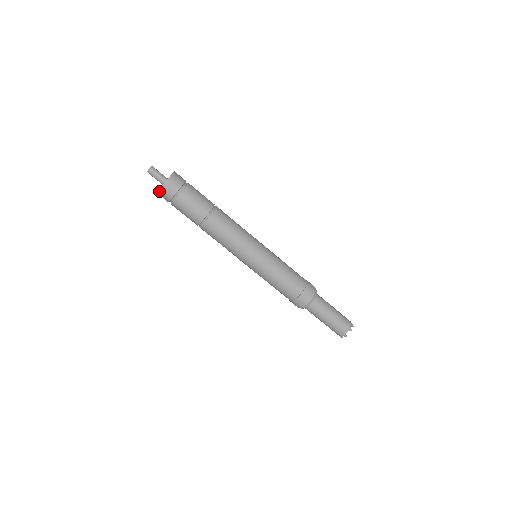
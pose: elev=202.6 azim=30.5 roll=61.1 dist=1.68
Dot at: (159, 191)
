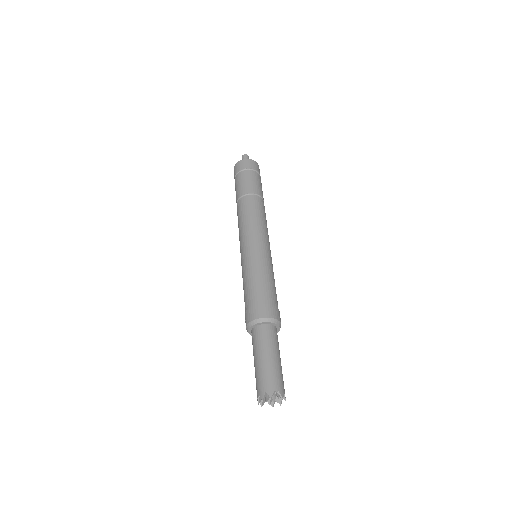
Dot at: (242, 160)
